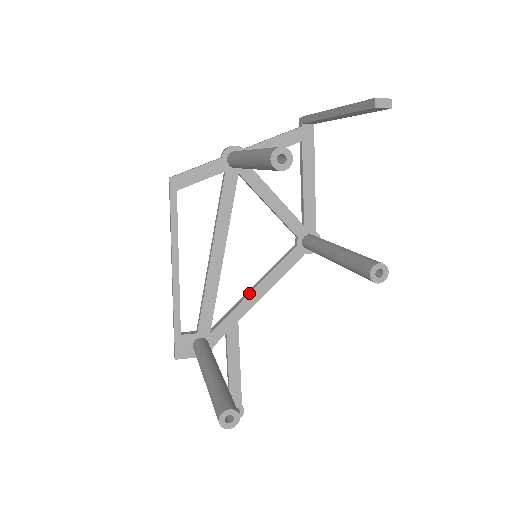
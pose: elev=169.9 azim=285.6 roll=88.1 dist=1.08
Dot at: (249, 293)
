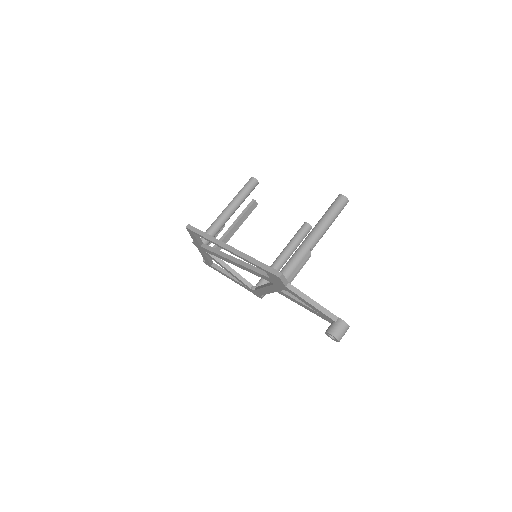
Dot at: (267, 283)
